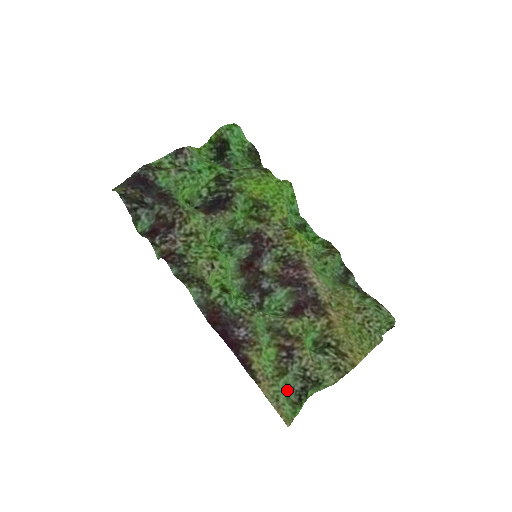
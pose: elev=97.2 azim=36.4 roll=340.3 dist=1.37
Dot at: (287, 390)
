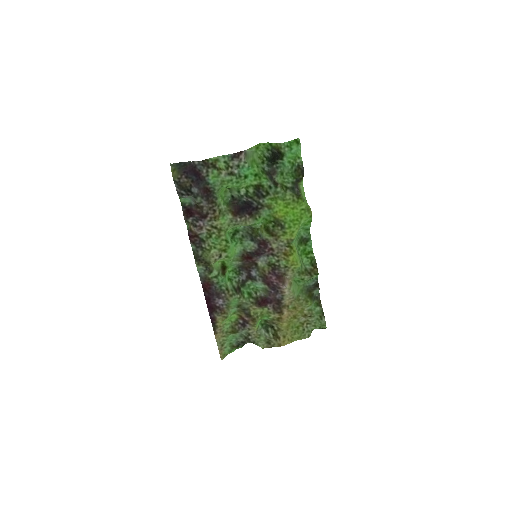
Dot at: (233, 339)
